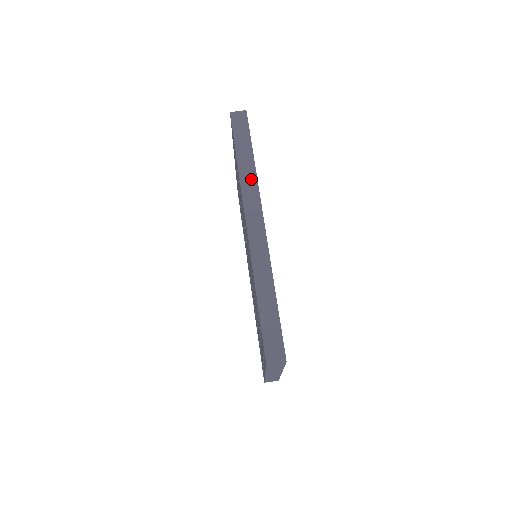
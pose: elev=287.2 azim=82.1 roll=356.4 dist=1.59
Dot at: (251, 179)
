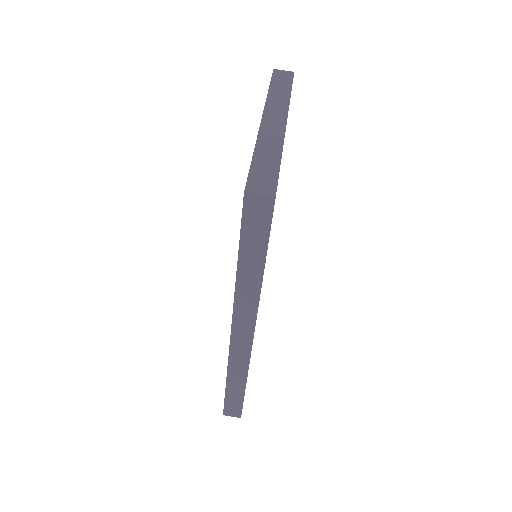
Dot at: (251, 295)
